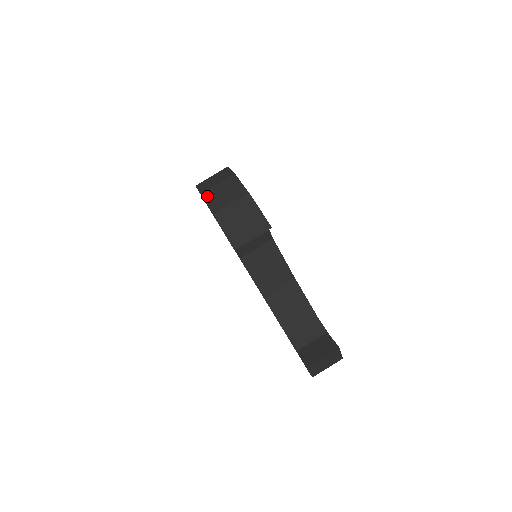
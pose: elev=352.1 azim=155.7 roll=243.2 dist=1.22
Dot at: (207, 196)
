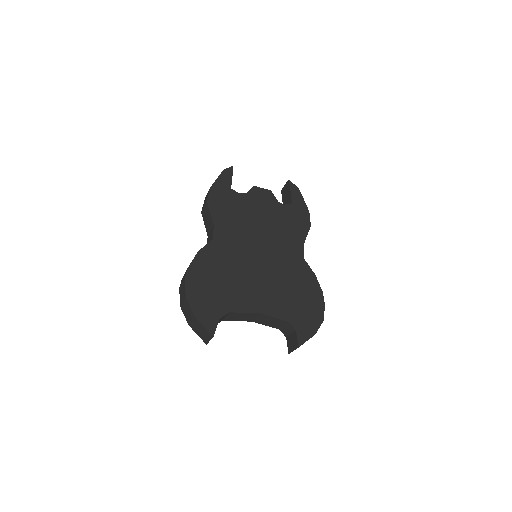
Dot at: (183, 310)
